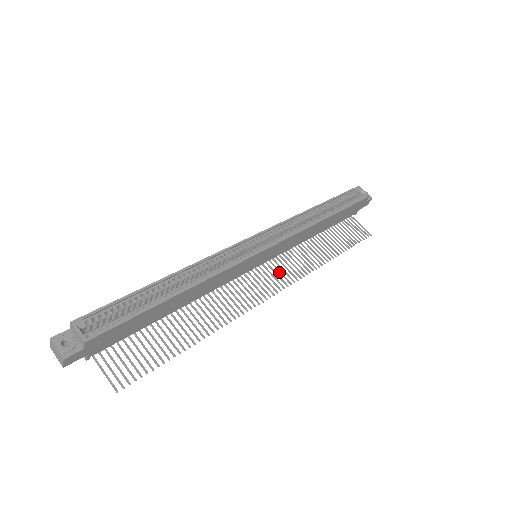
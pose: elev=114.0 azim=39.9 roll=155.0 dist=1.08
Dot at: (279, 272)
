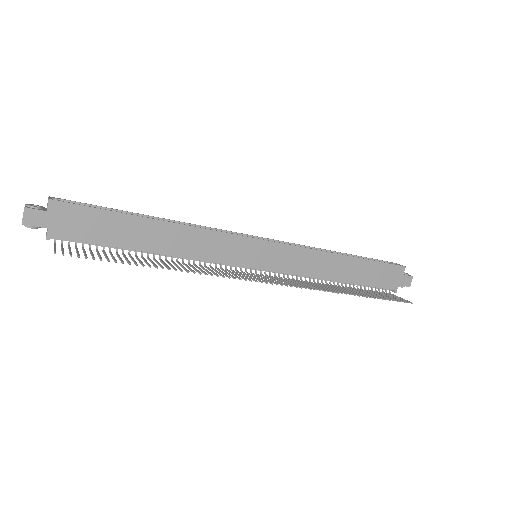
Dot at: (282, 281)
